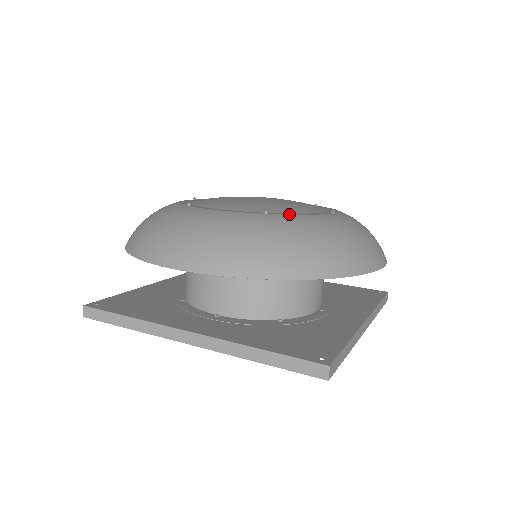
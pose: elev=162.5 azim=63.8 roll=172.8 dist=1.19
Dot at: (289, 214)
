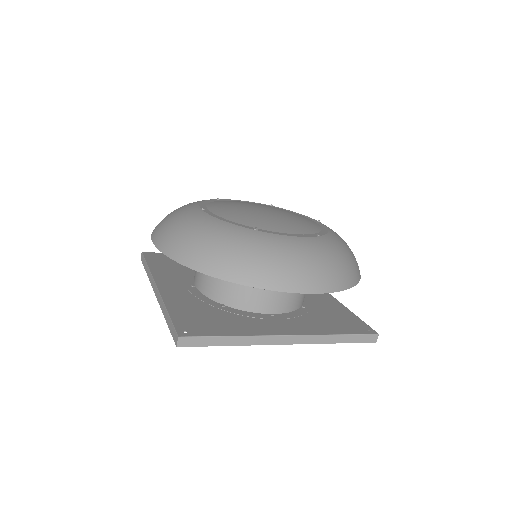
Dot at: (326, 233)
